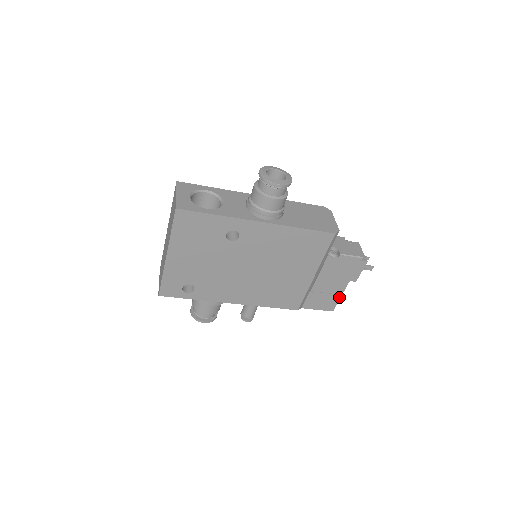
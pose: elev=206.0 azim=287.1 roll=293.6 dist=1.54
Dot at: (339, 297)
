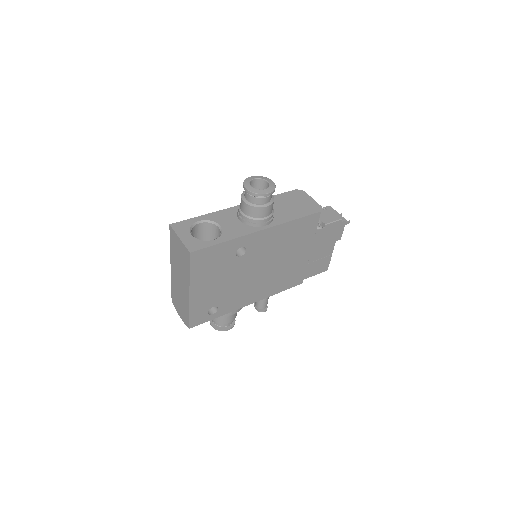
Dot at: (330, 257)
